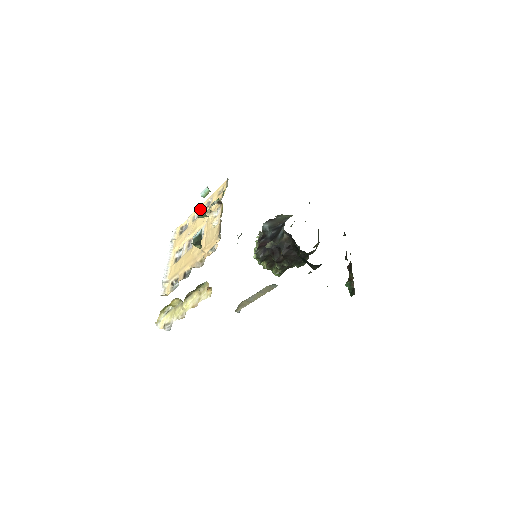
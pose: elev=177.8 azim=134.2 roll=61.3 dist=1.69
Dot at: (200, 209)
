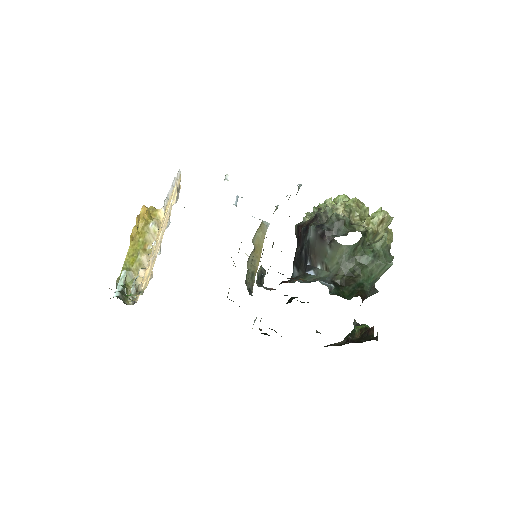
Dot at: occluded
